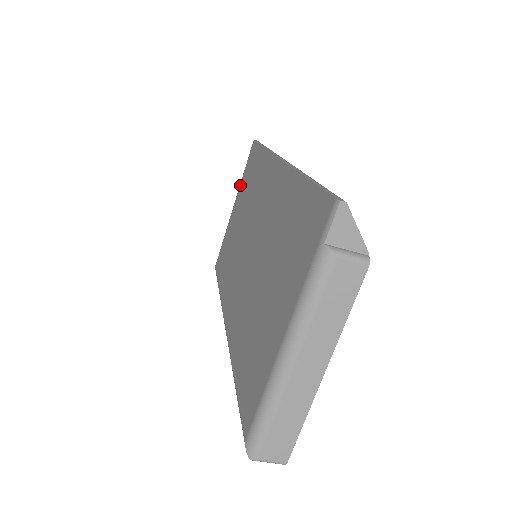
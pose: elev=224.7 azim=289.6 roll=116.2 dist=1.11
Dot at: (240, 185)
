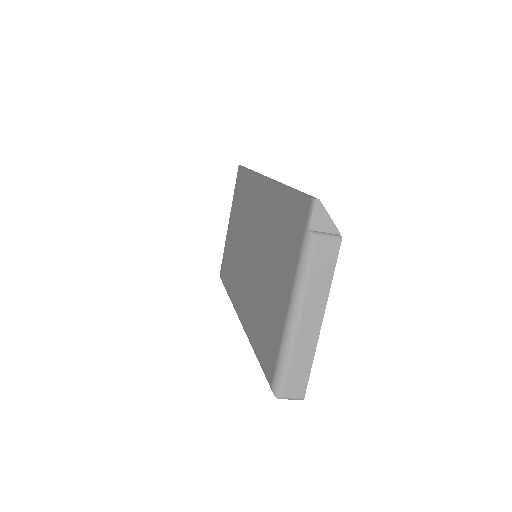
Dot at: (232, 204)
